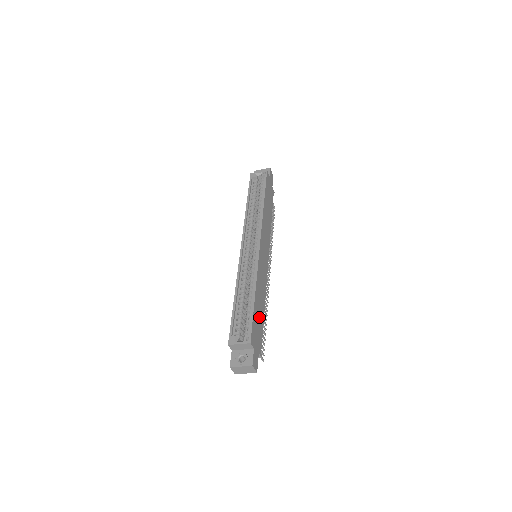
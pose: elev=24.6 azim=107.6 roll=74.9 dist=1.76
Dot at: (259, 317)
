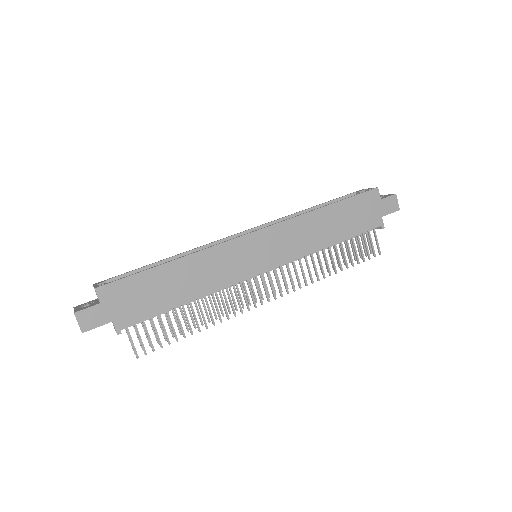
Dot at: (159, 293)
